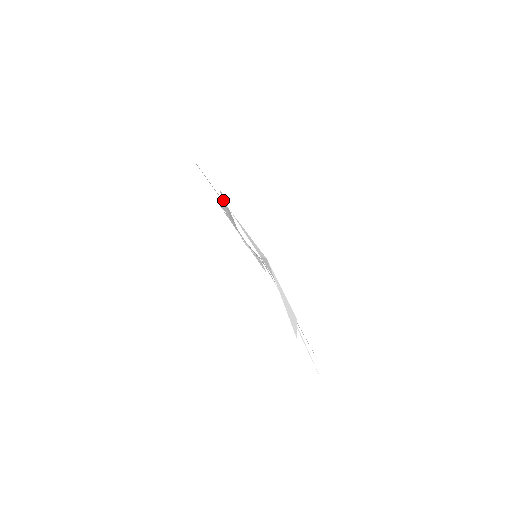
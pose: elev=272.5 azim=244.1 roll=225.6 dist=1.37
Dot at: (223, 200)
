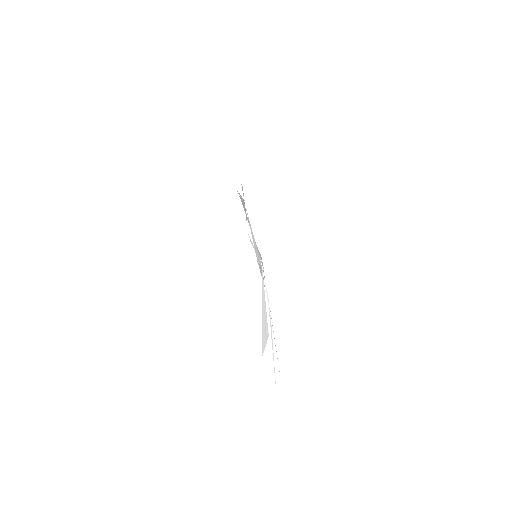
Dot at: (242, 194)
